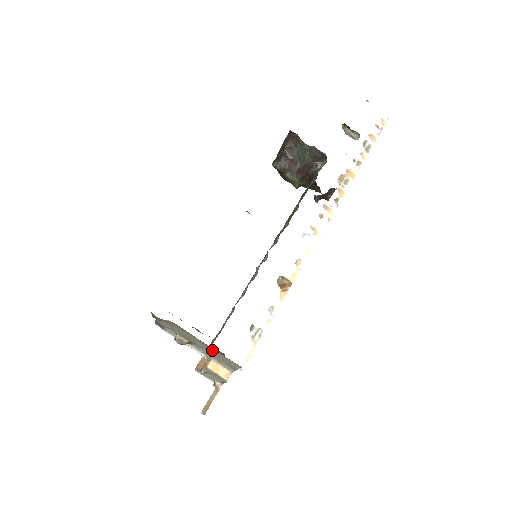
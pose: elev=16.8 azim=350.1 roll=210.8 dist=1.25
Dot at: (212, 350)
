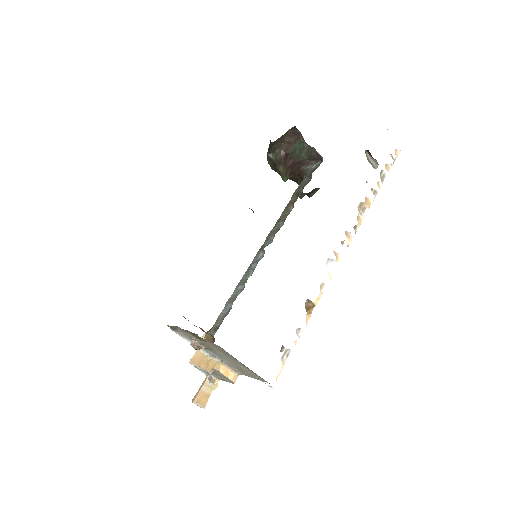
Dot at: (236, 363)
